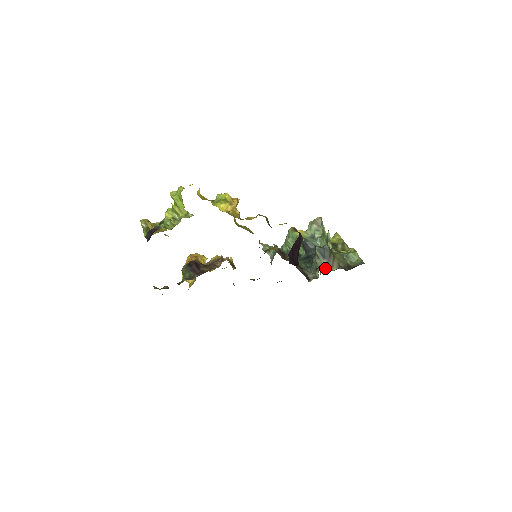
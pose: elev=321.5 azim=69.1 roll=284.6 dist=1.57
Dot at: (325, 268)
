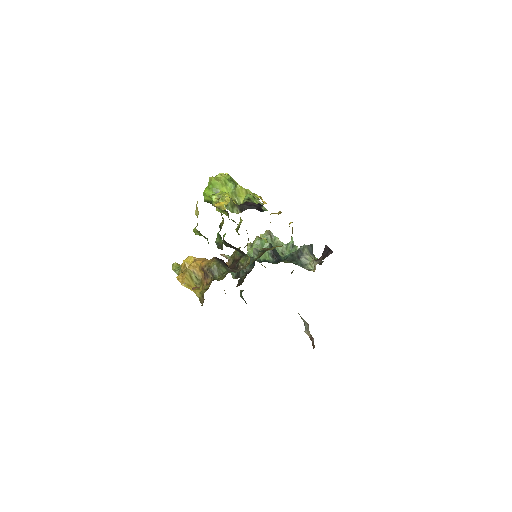
Dot at: occluded
